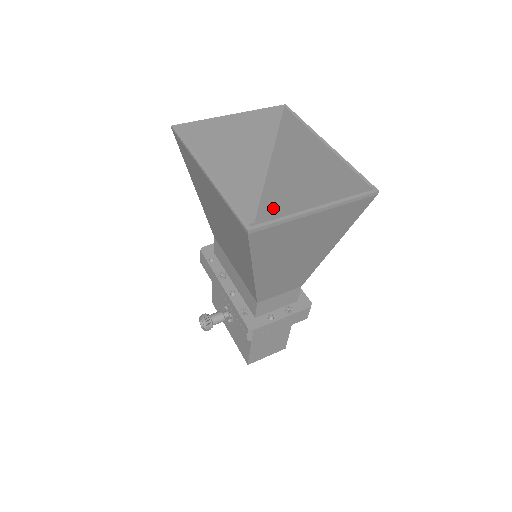
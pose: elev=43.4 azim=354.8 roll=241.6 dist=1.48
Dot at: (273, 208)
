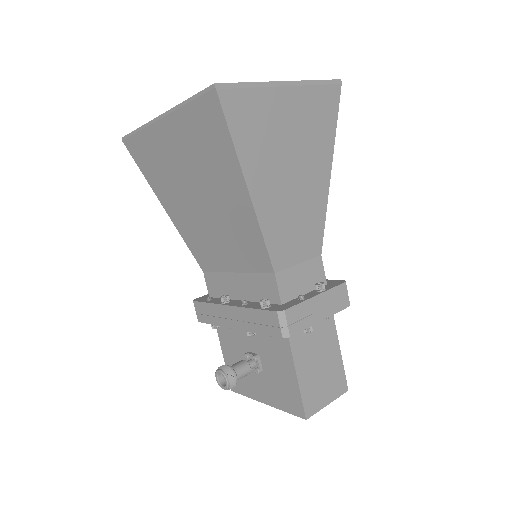
Dot at: occluded
